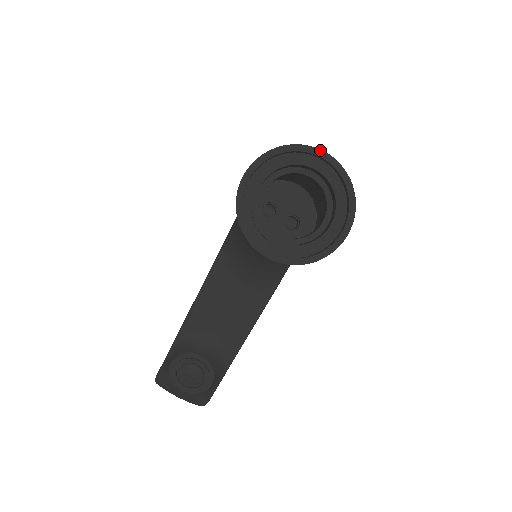
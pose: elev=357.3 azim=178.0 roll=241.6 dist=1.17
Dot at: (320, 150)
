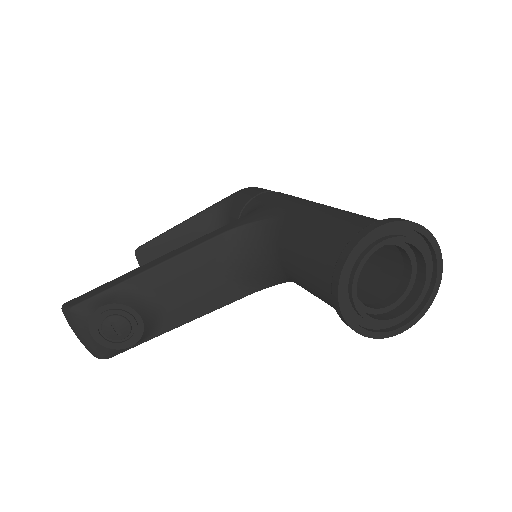
Dot at: (439, 248)
